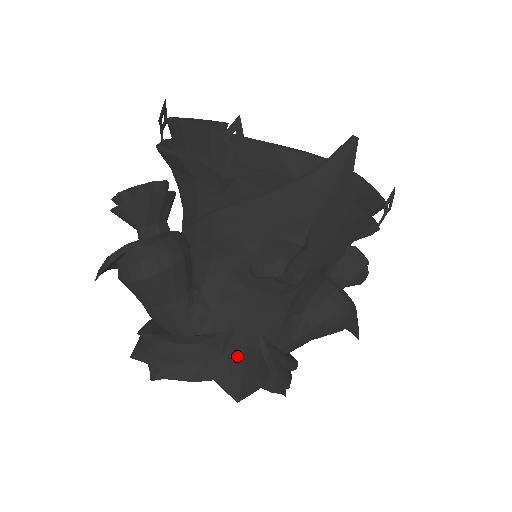
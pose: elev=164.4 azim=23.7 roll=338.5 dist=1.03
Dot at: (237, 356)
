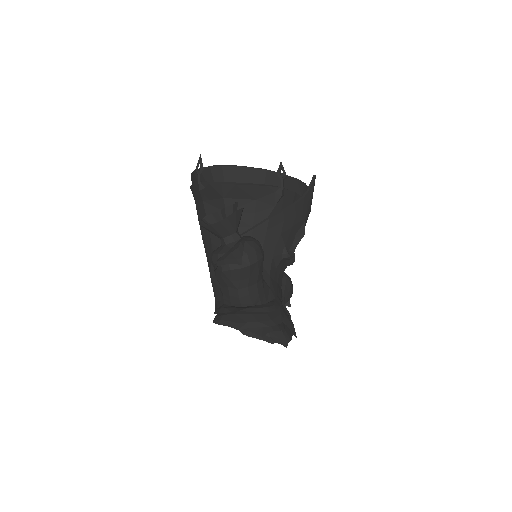
Dot at: (285, 312)
